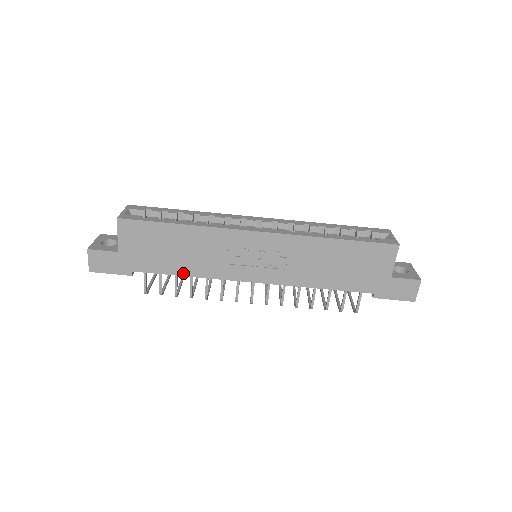
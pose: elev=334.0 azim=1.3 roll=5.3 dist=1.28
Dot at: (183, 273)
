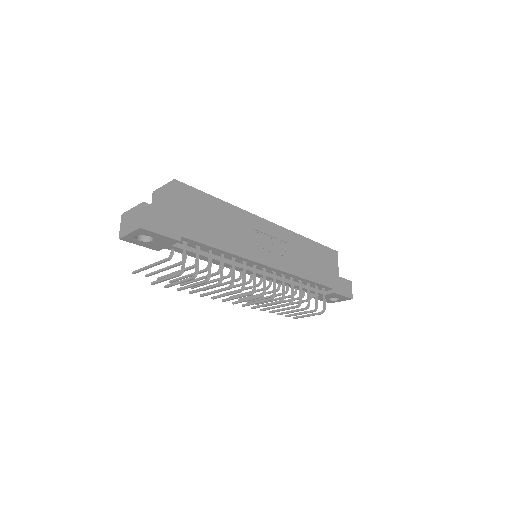
Dot at: (222, 247)
